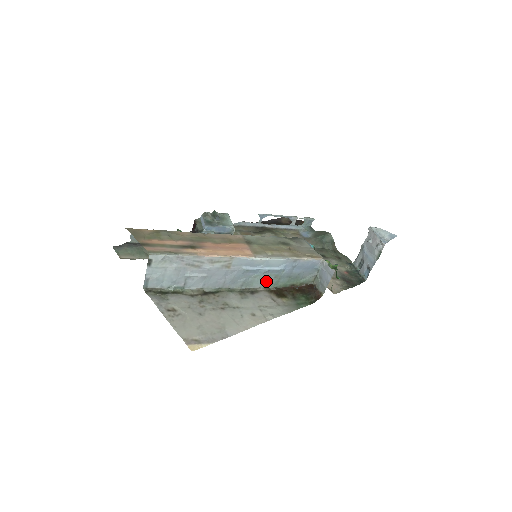
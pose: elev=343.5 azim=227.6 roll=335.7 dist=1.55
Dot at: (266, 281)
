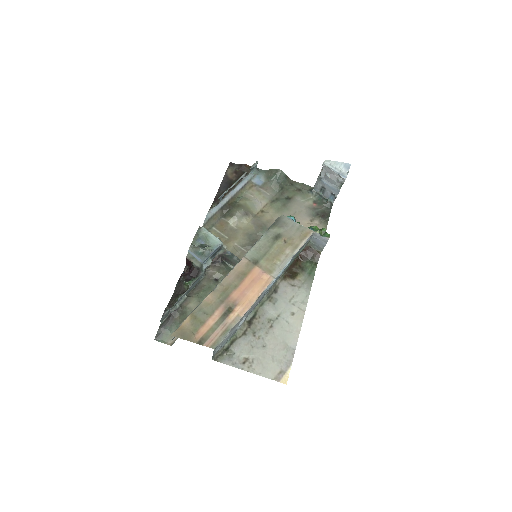
Dot at: occluded
